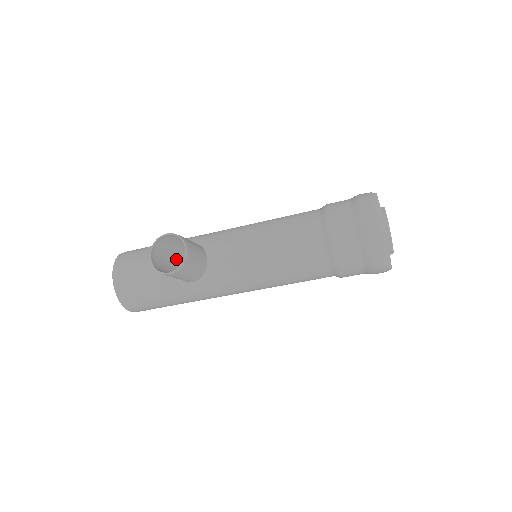
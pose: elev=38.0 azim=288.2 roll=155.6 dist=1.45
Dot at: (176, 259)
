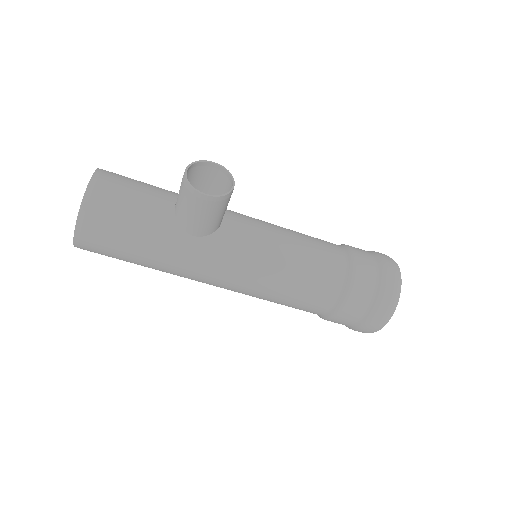
Dot at: occluded
